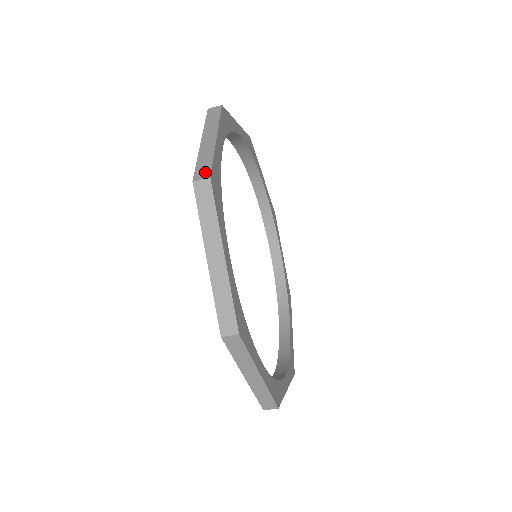
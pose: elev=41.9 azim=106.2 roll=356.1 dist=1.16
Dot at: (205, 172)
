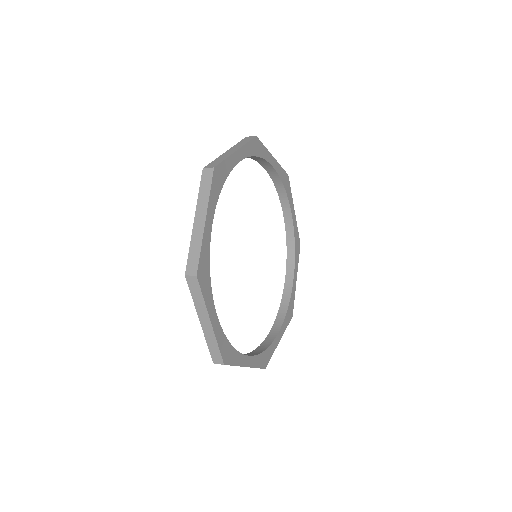
Dot at: (218, 359)
